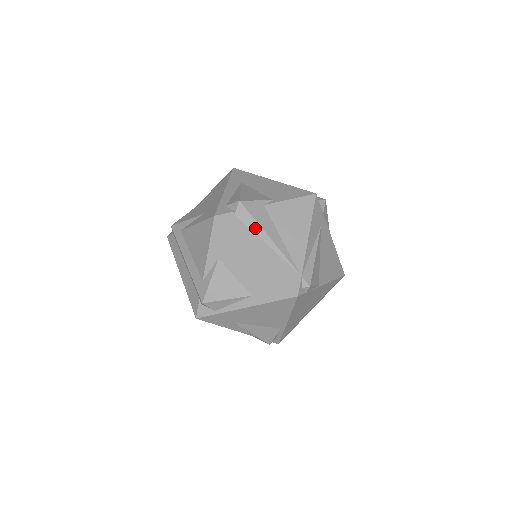
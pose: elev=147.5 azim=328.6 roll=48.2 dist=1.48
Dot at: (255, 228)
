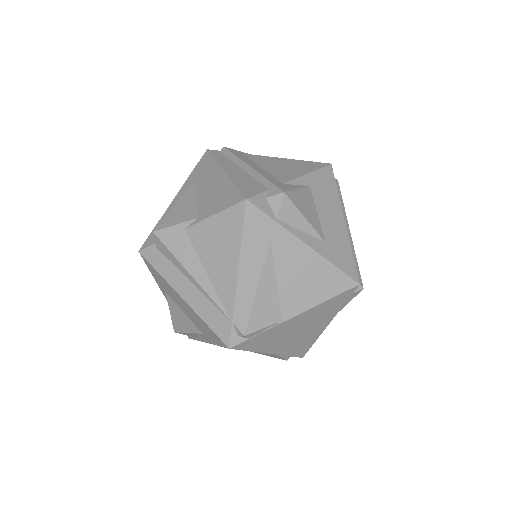
Dot at: (176, 263)
